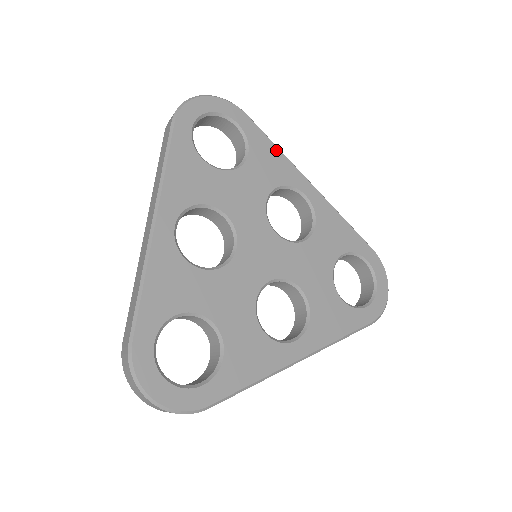
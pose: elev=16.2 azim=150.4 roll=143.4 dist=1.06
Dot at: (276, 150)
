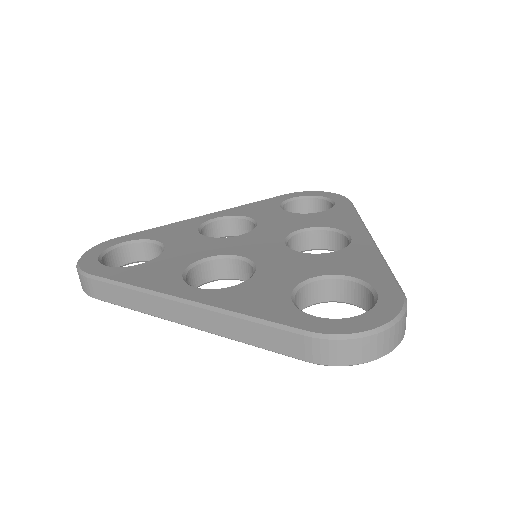
Dot at: (354, 216)
